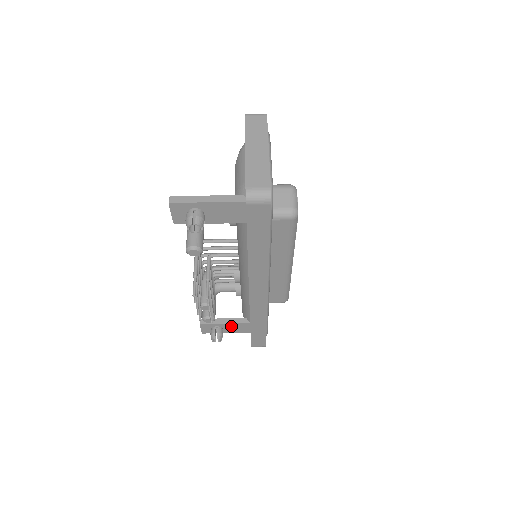
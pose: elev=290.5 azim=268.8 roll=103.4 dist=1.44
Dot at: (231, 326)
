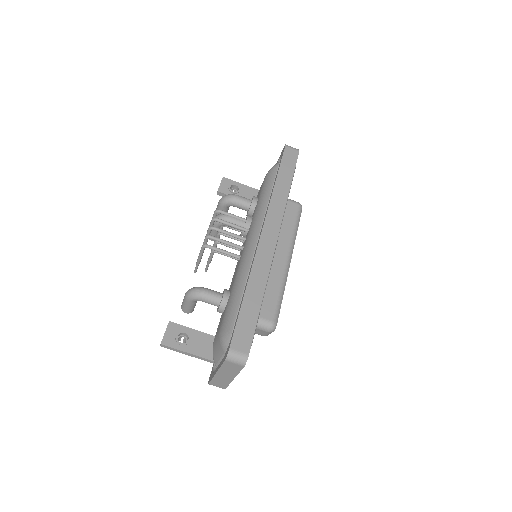
Dot at: occluded
